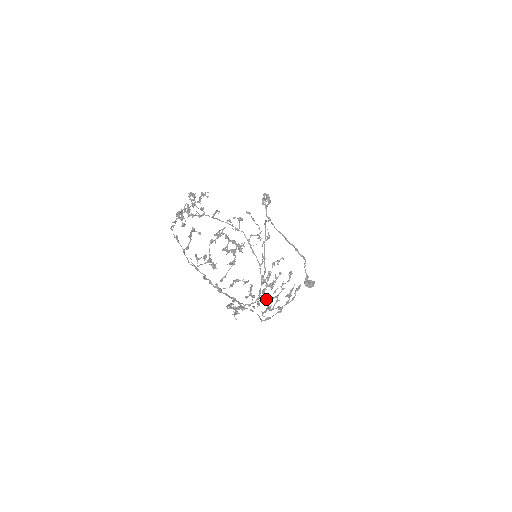
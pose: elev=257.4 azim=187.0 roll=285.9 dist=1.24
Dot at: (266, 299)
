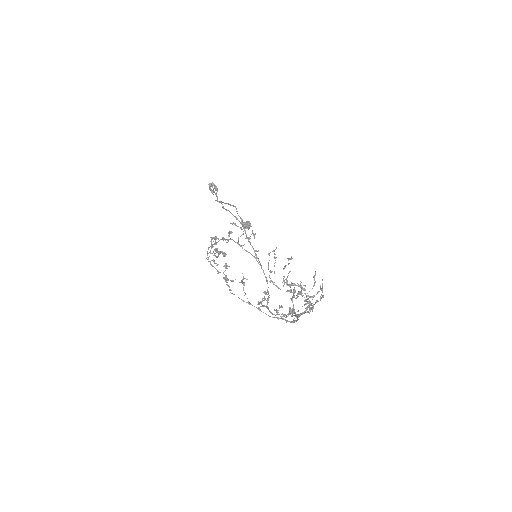
Dot at: (274, 282)
